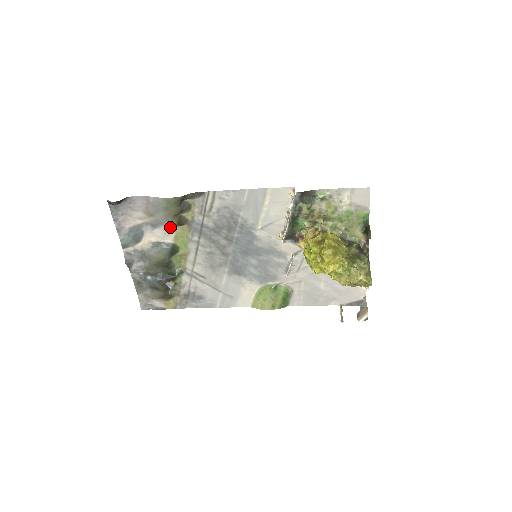
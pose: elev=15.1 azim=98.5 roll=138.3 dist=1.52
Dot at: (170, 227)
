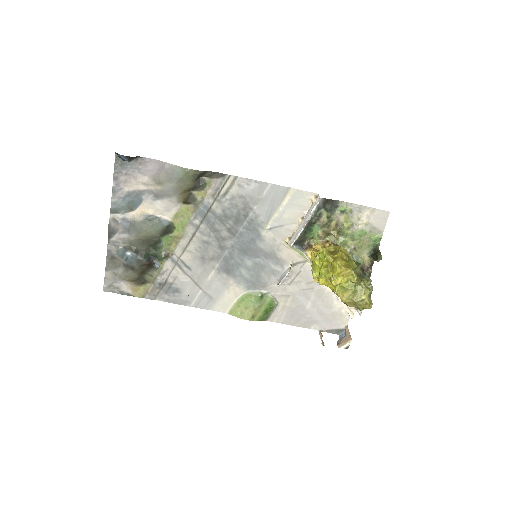
Dot at: (175, 202)
